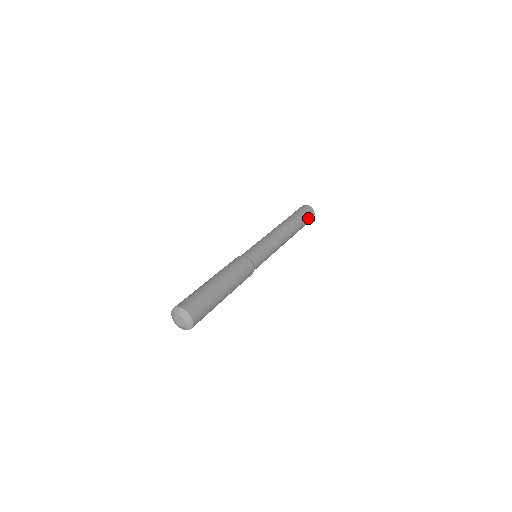
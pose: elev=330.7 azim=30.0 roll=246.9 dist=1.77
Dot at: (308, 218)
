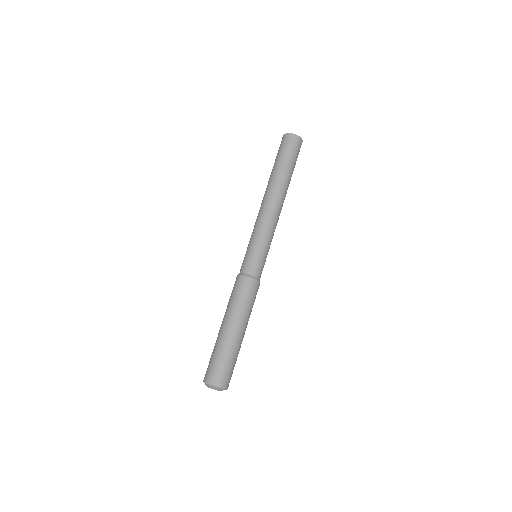
Dot at: occluded
